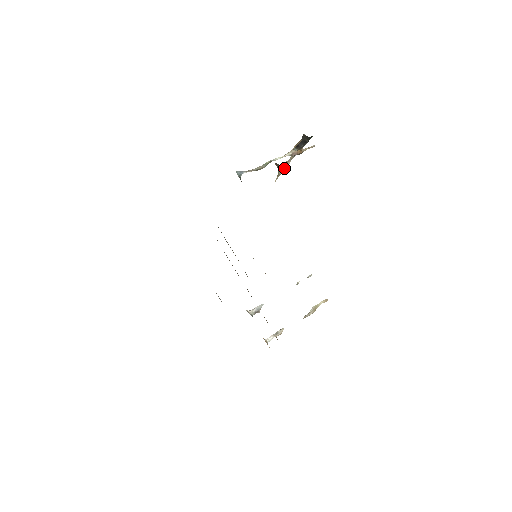
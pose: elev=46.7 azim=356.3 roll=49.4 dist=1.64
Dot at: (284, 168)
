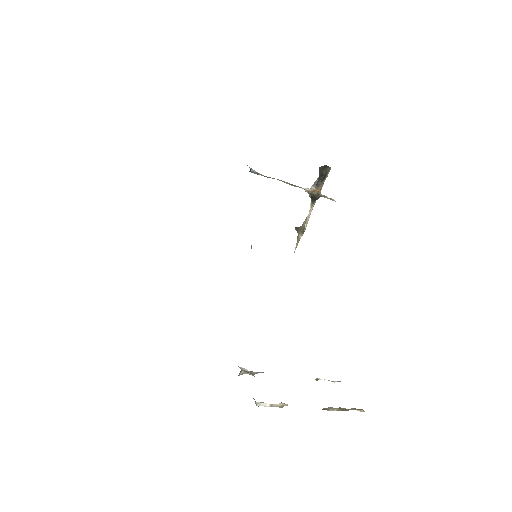
Dot at: (303, 227)
